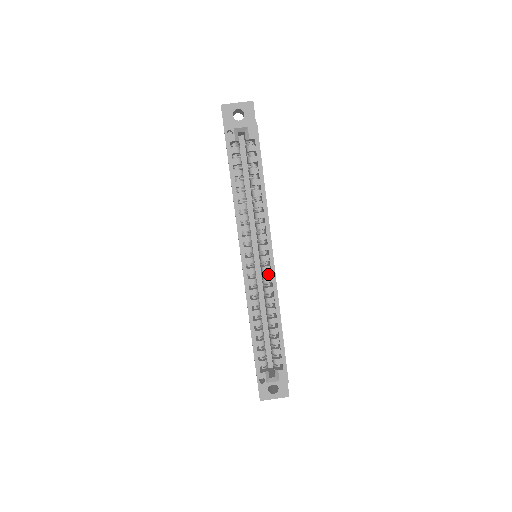
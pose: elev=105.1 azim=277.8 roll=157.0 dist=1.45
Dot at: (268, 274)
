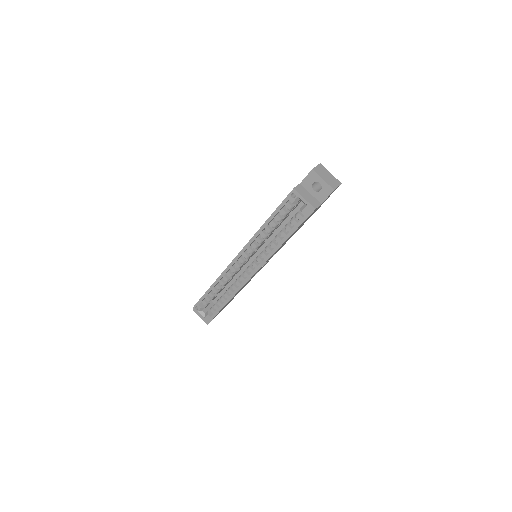
Dot at: (245, 276)
